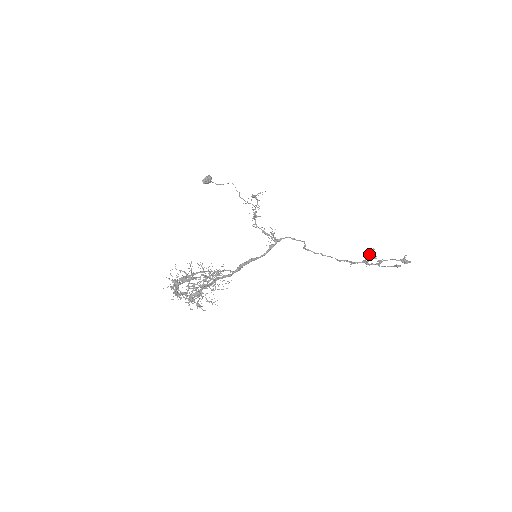
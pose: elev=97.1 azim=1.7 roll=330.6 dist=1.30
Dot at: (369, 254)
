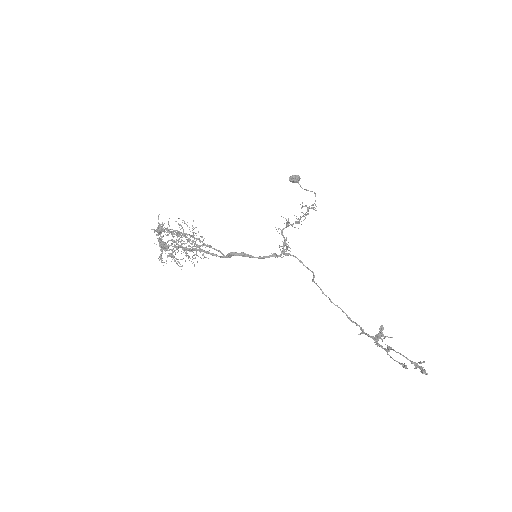
Dot at: (380, 331)
